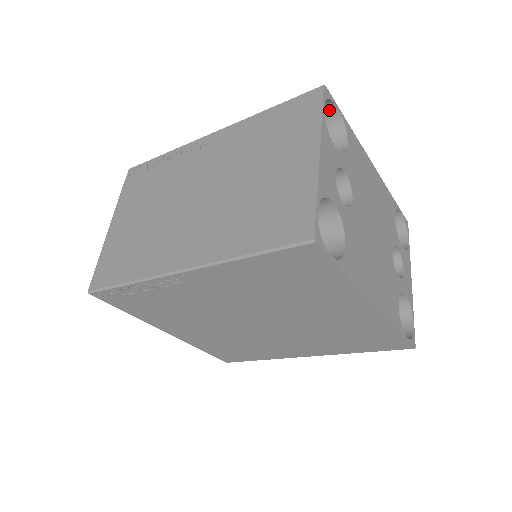
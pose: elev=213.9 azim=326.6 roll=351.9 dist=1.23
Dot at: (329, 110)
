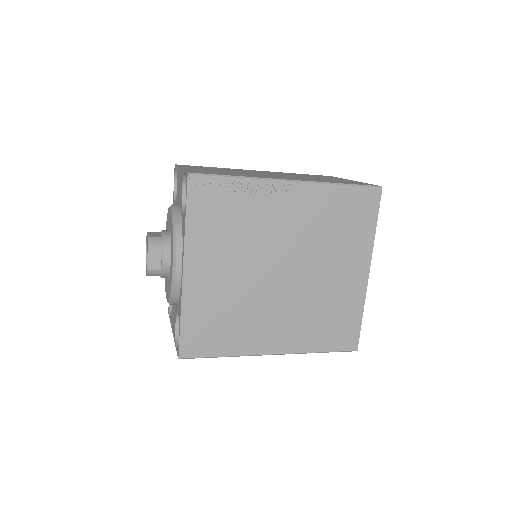
Dot at: occluded
